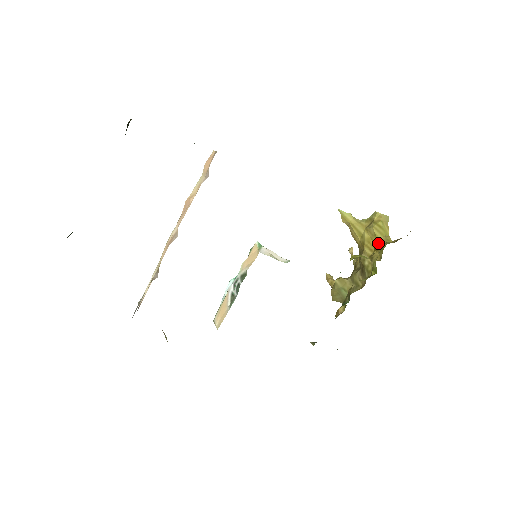
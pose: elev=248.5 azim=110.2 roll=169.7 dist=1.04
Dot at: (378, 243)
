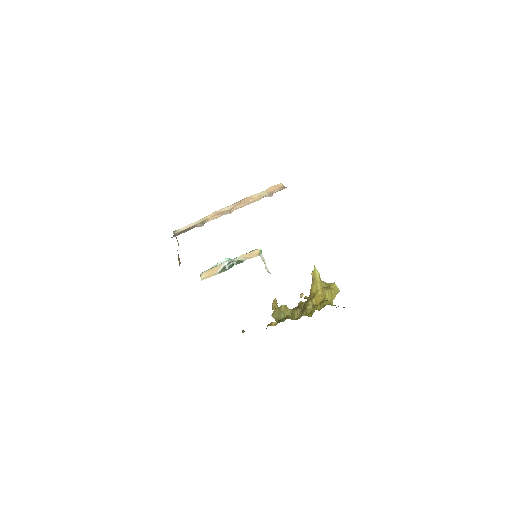
Dot at: (326, 300)
